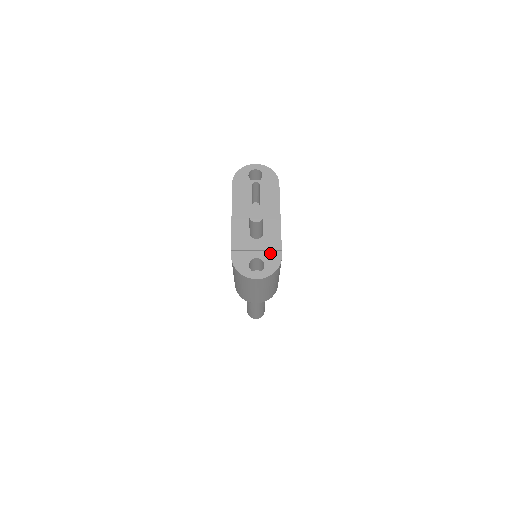
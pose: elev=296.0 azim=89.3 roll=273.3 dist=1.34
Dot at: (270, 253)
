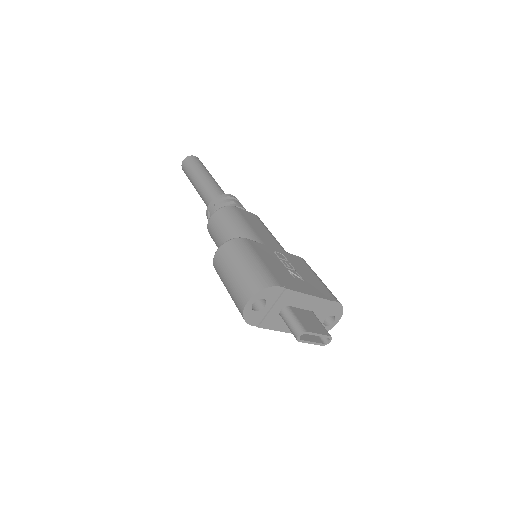
Dot at: (329, 310)
